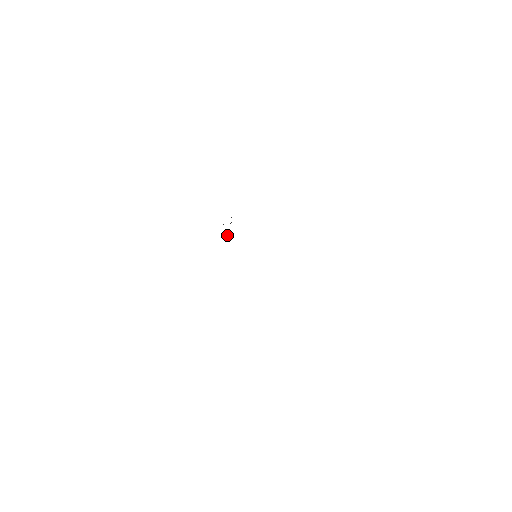
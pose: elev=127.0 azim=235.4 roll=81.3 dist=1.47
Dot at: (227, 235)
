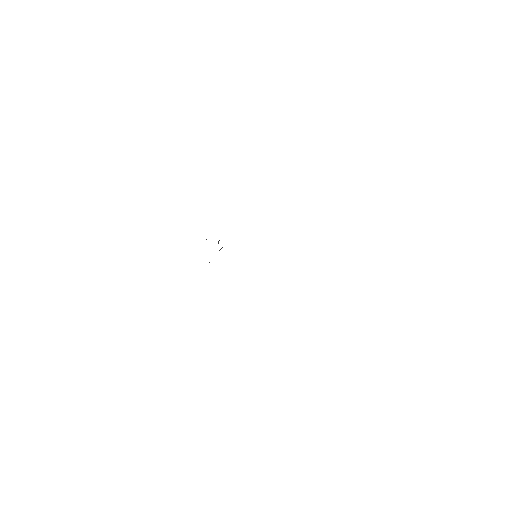
Dot at: occluded
